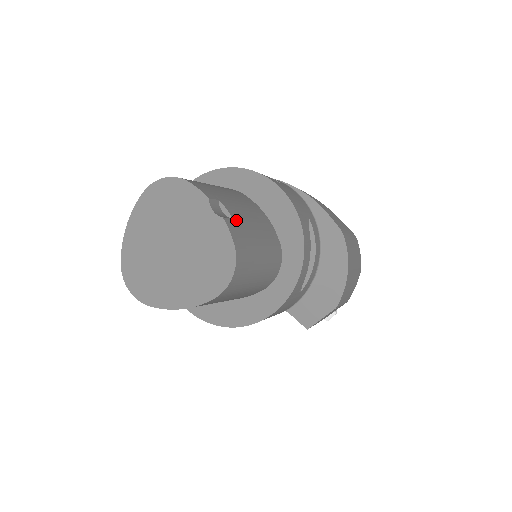
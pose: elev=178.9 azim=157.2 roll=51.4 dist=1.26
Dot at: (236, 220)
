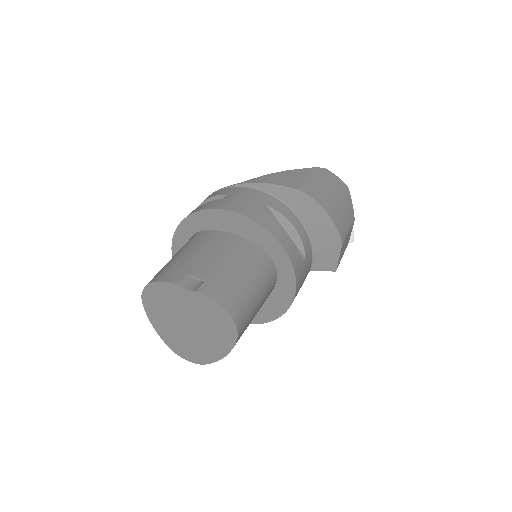
Dot at: (208, 278)
